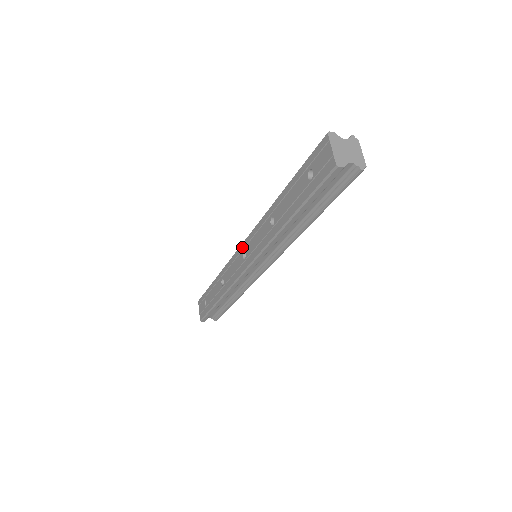
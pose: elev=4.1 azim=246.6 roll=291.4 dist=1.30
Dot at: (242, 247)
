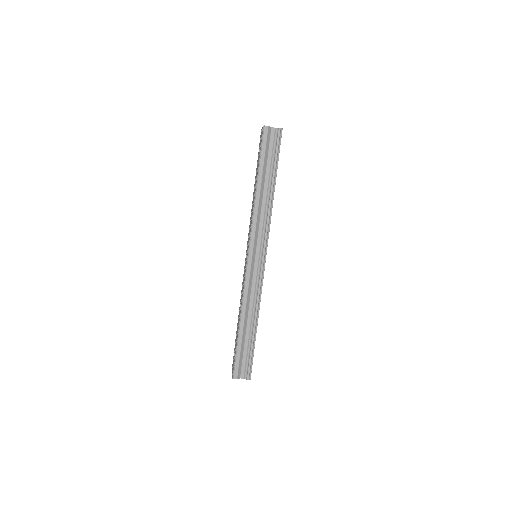
Dot at: (246, 255)
